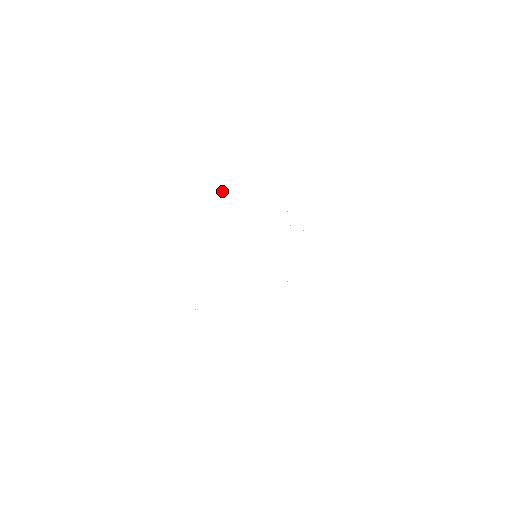
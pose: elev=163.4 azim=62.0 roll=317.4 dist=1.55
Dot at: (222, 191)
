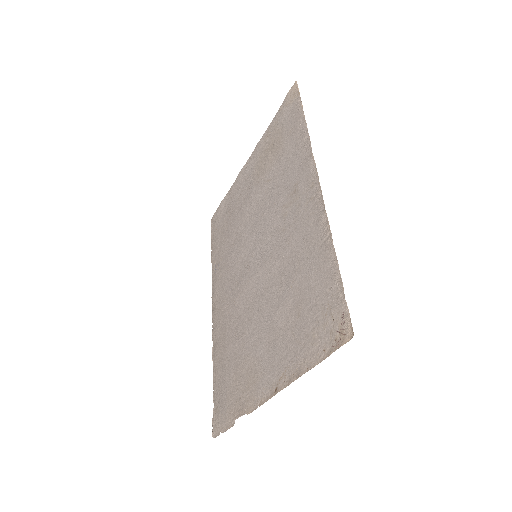
Dot at: (243, 182)
